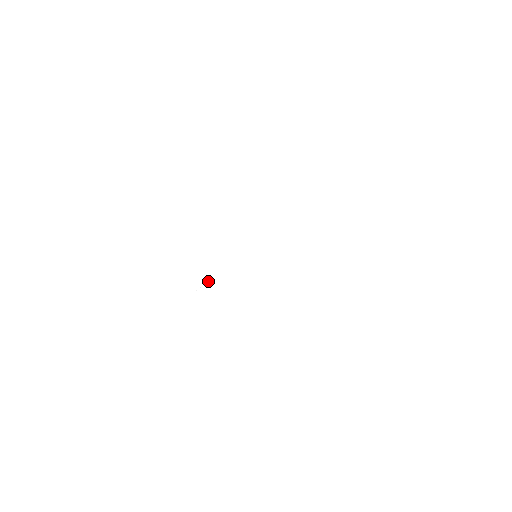
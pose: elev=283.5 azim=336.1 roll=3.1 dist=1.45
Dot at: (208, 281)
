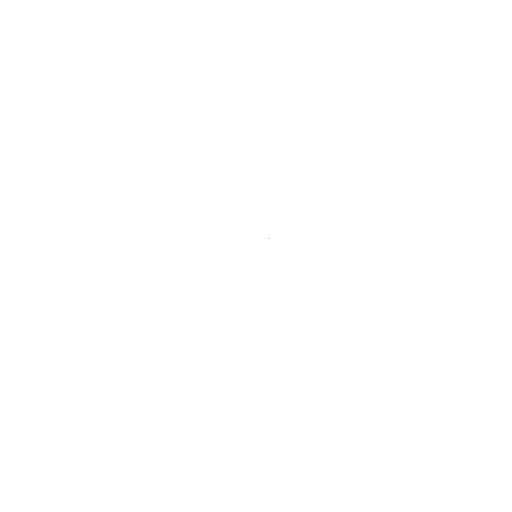
Dot at: occluded
